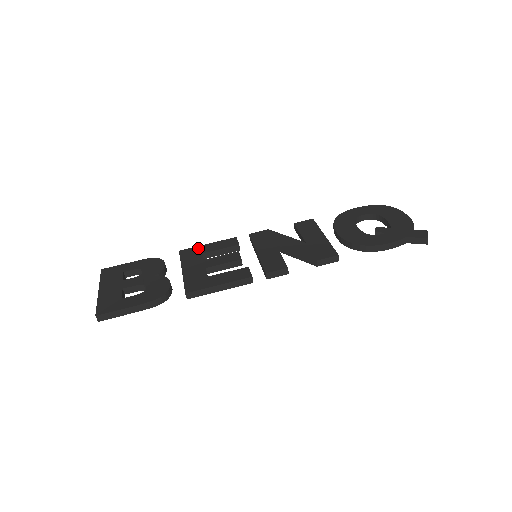
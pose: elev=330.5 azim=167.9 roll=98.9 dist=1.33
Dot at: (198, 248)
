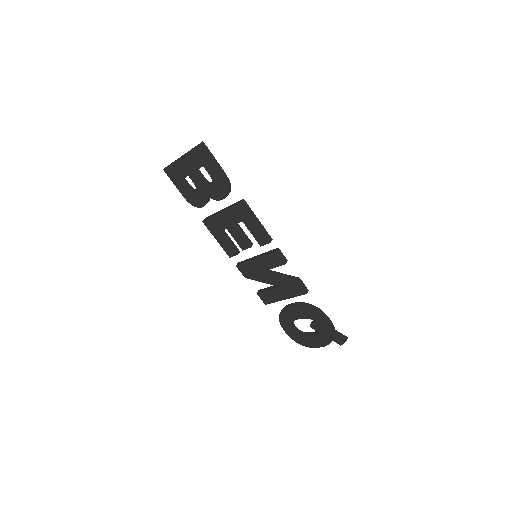
Dot at: occluded
